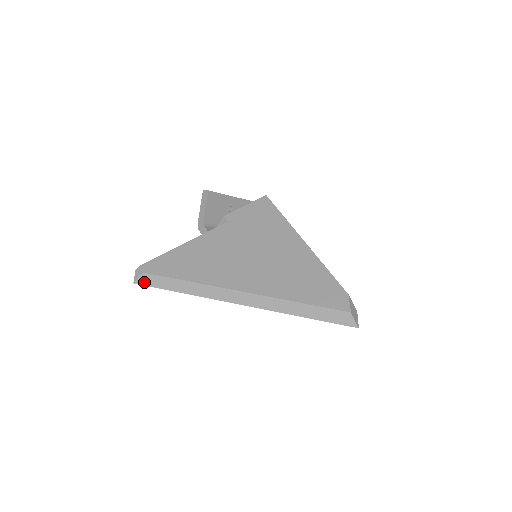
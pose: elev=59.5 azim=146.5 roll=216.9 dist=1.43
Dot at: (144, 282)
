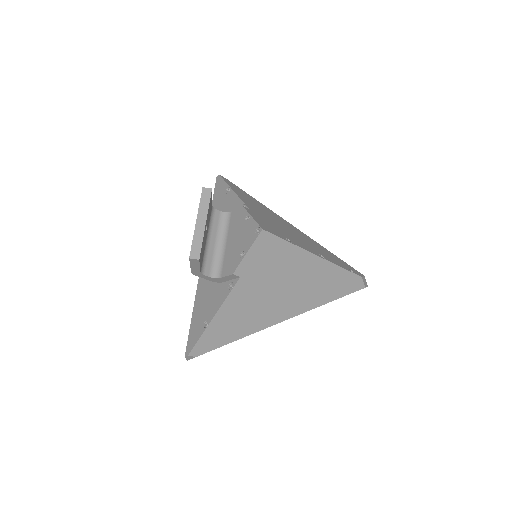
Dot at: occluded
